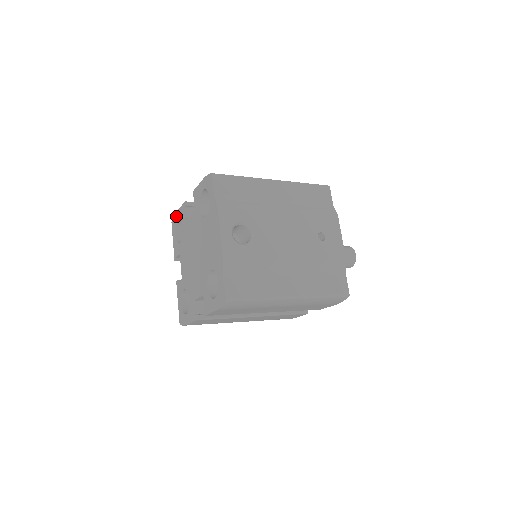
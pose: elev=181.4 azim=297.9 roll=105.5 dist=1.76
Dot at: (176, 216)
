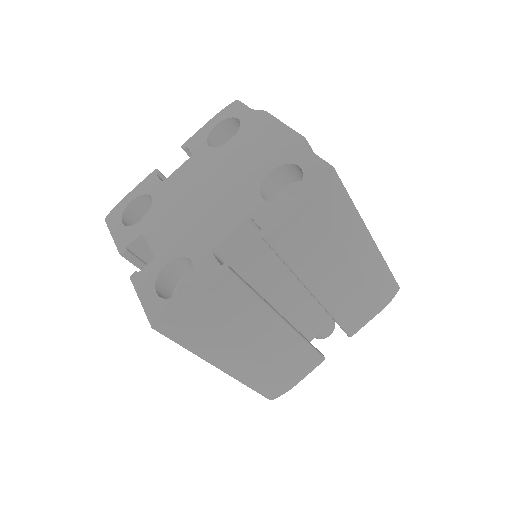
Dot at: (124, 201)
